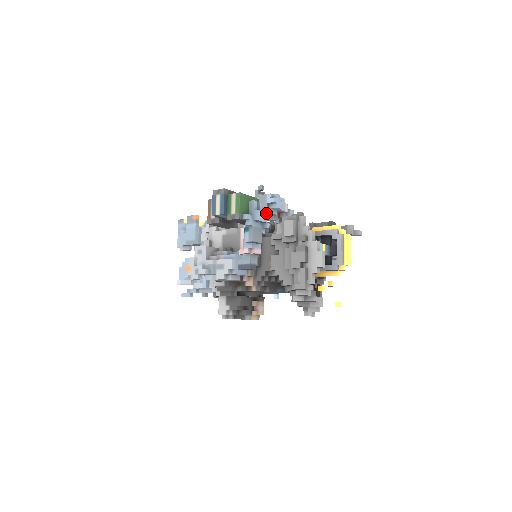
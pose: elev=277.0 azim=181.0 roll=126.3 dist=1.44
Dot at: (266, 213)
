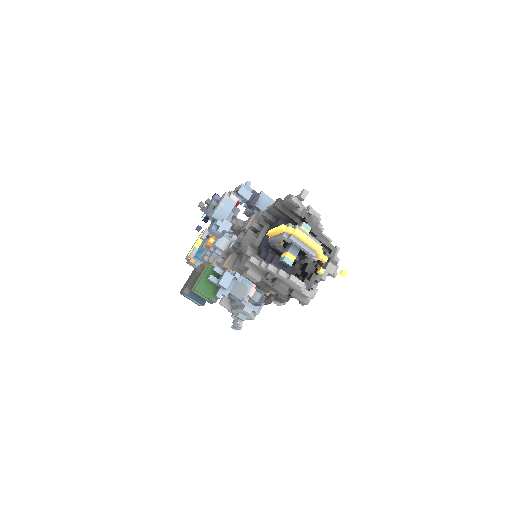
Dot at: (226, 272)
